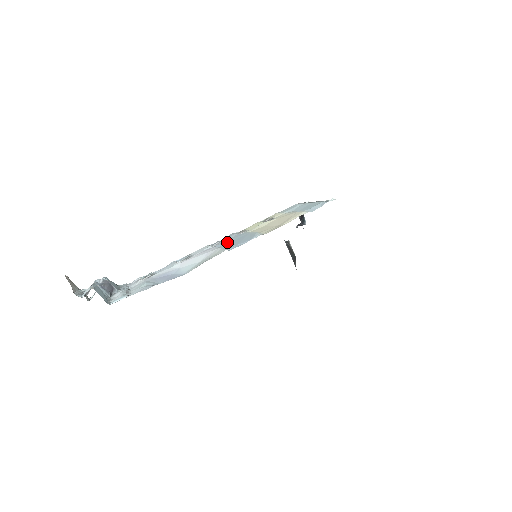
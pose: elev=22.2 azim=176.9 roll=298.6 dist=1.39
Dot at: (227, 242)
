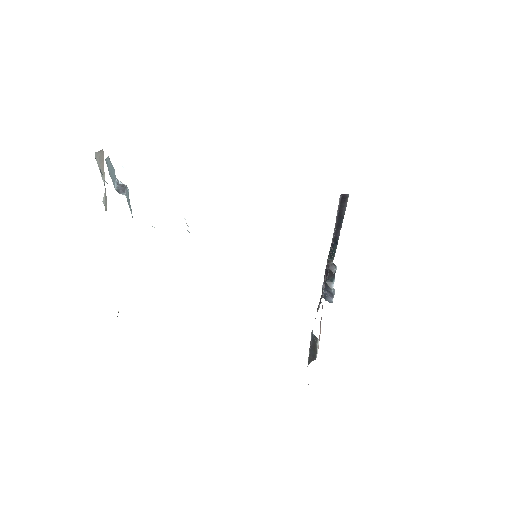
Dot at: occluded
